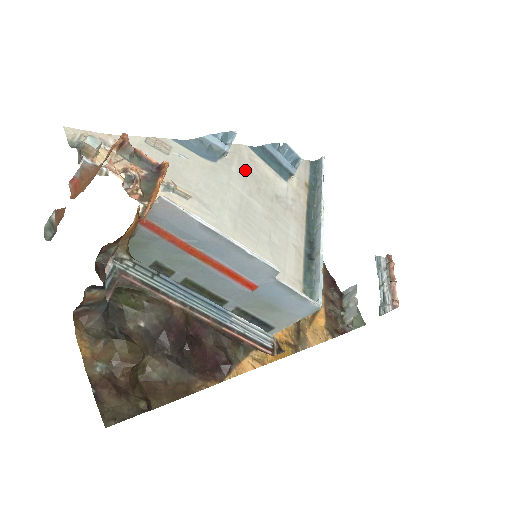
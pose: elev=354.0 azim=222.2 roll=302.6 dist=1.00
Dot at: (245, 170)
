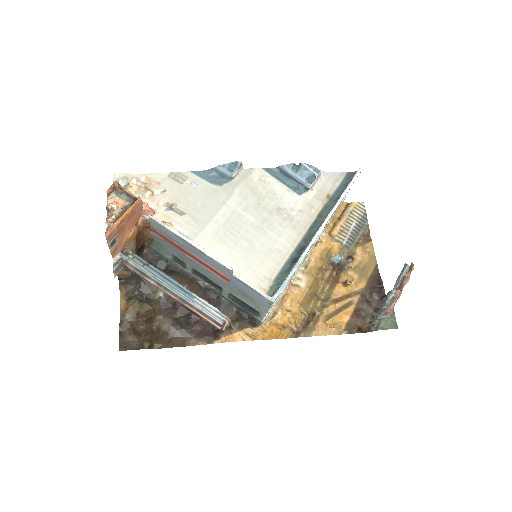
Dot at: (249, 190)
